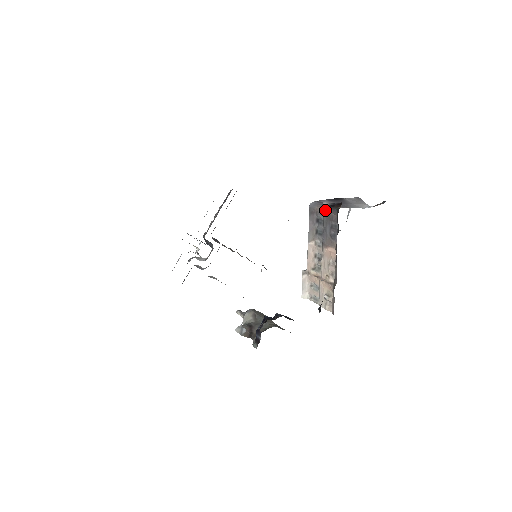
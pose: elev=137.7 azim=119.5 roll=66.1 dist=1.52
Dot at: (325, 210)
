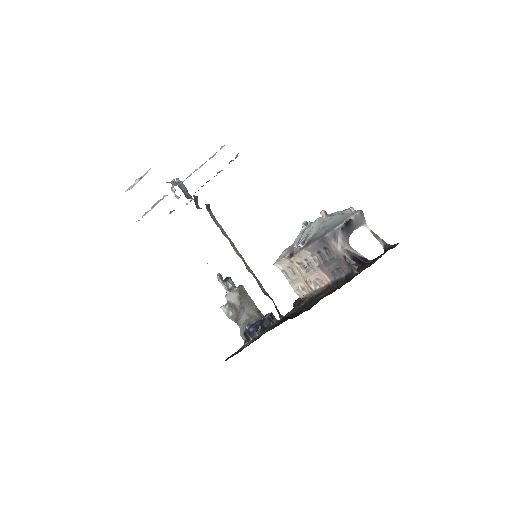
Dot at: (339, 255)
